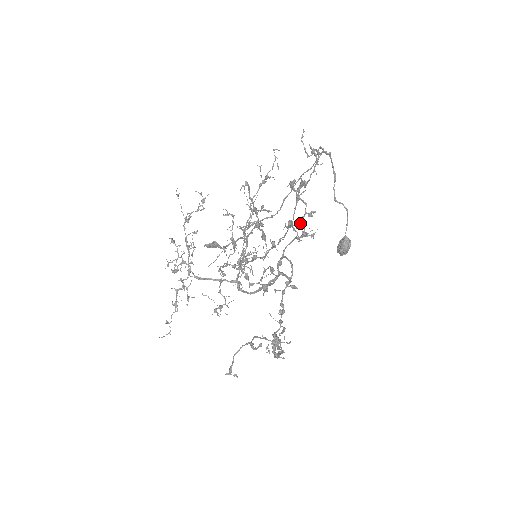
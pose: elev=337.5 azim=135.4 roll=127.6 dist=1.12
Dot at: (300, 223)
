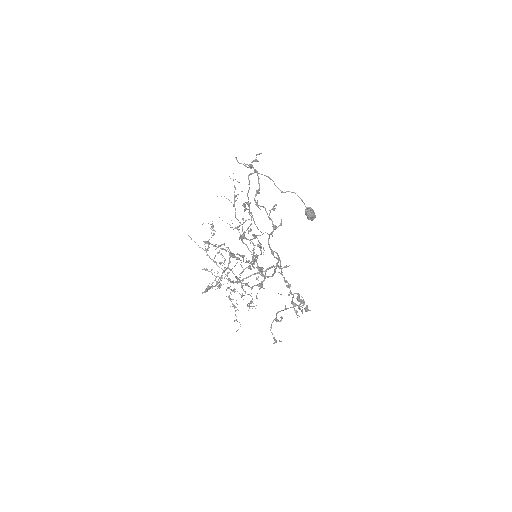
Dot at: occluded
